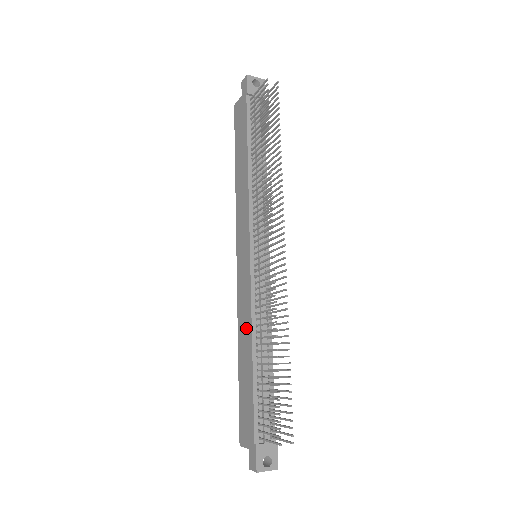
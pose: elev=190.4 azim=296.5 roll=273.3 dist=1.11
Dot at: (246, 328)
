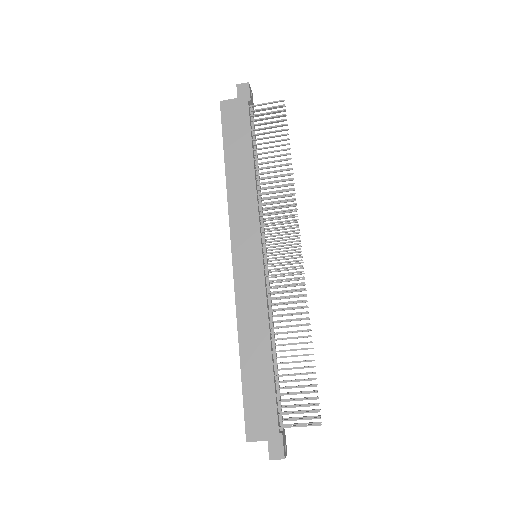
Dot at: (257, 324)
